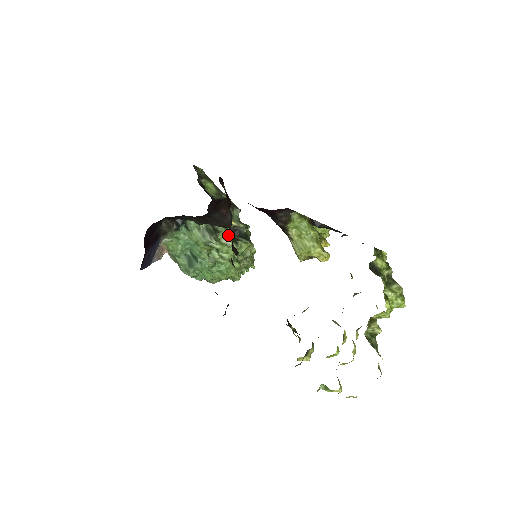
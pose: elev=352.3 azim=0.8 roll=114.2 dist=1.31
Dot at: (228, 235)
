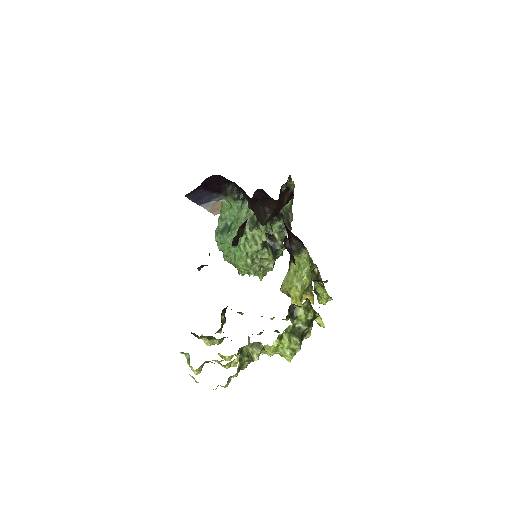
Dot at: (263, 237)
